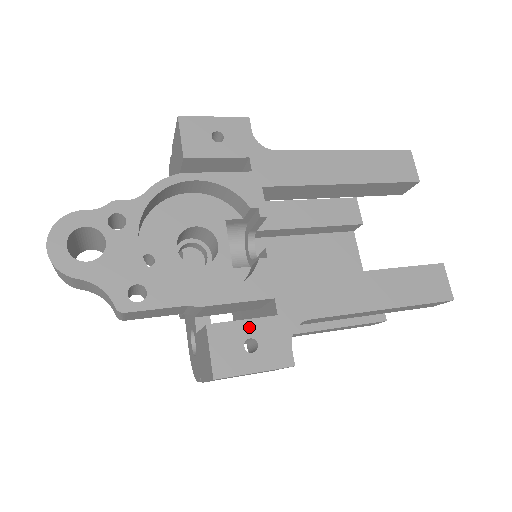
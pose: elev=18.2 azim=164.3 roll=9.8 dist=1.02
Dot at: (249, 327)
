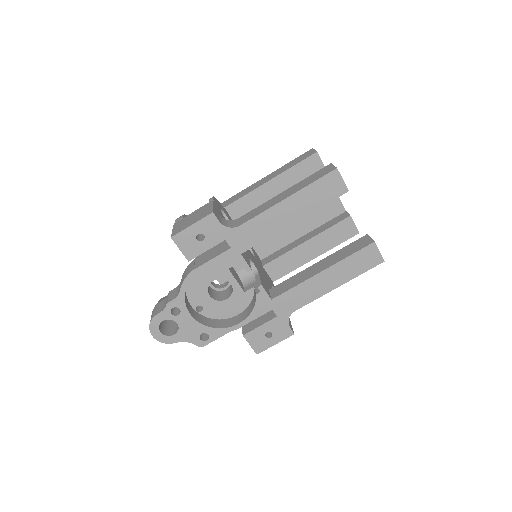
Dot at: (264, 328)
